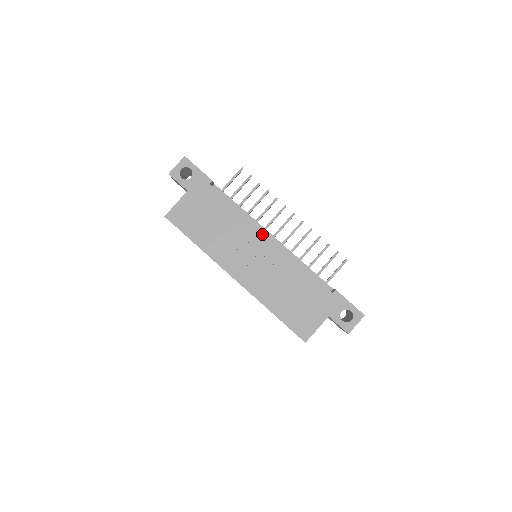
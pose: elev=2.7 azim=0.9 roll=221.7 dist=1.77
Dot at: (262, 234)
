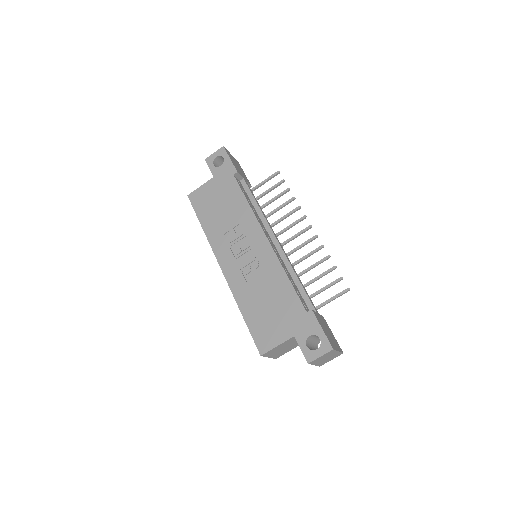
Dot at: (261, 231)
